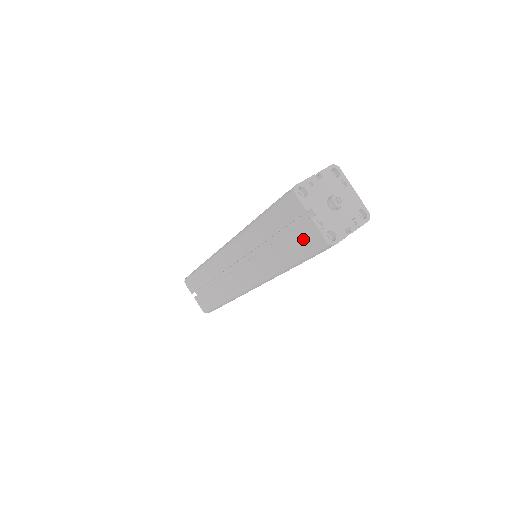
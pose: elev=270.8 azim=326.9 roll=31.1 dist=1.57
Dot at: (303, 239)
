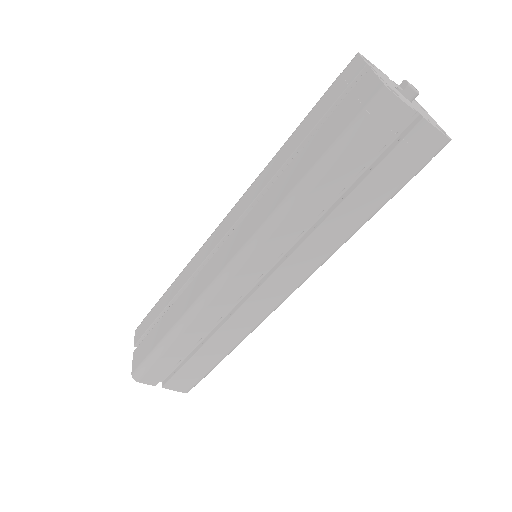
Dot at: (347, 110)
